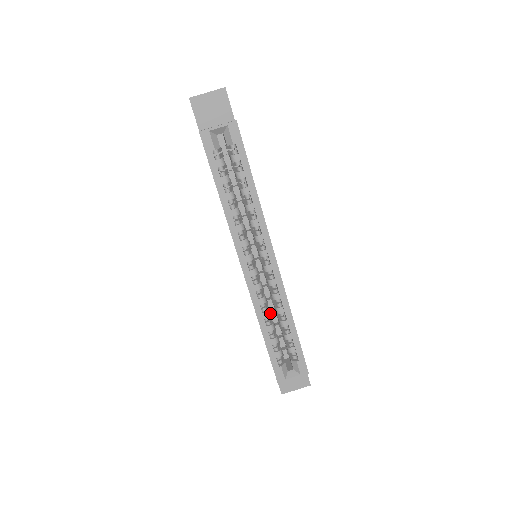
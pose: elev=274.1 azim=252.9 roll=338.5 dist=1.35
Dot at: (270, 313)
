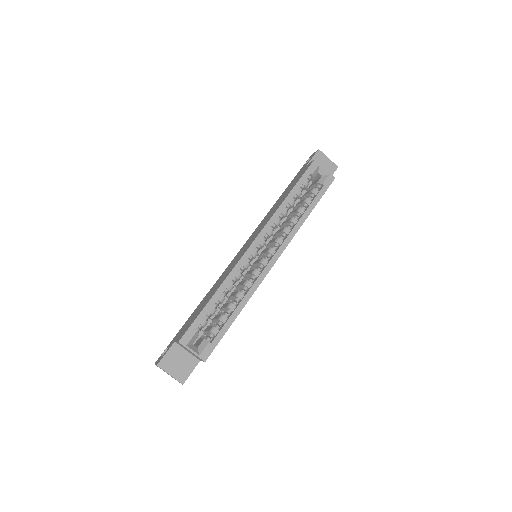
Dot at: occluded
